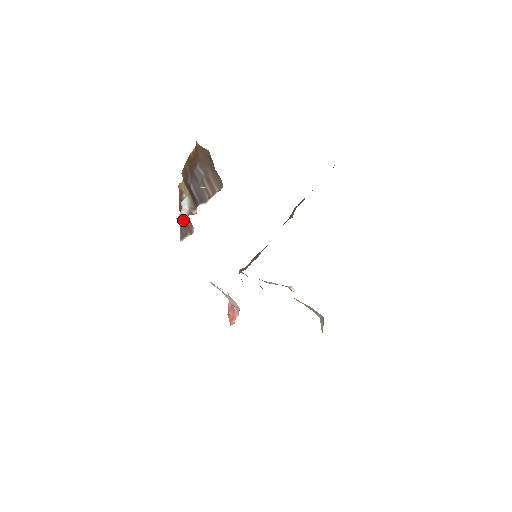
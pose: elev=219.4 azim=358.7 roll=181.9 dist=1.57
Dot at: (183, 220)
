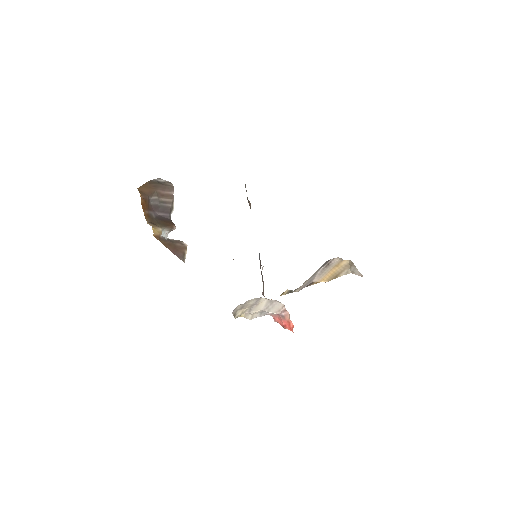
Dot at: (174, 249)
